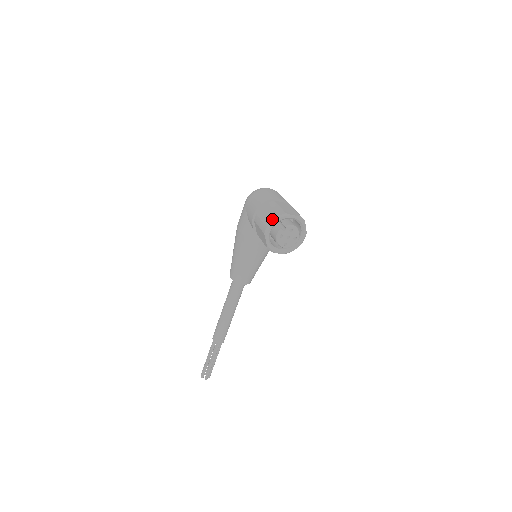
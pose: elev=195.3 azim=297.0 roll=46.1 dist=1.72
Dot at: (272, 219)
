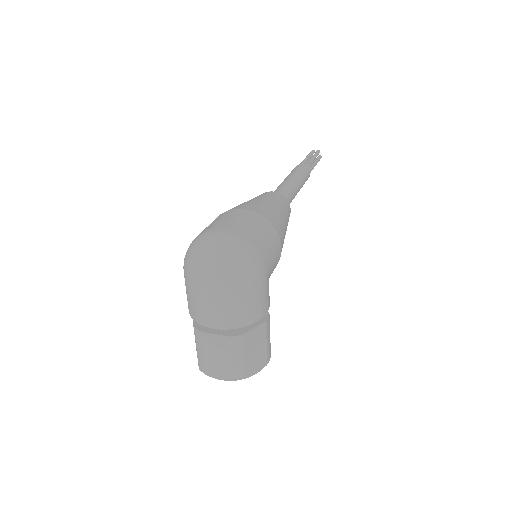
Dot at: occluded
